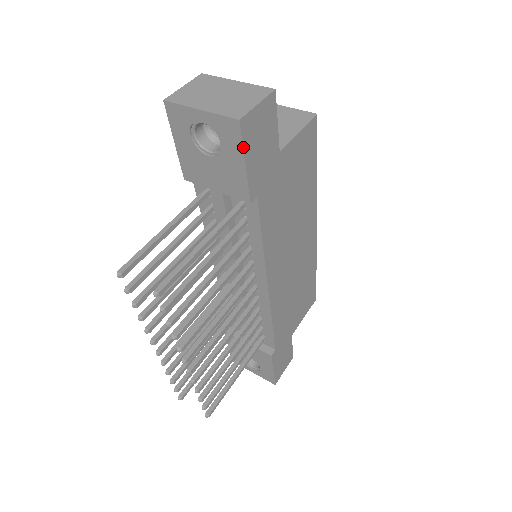
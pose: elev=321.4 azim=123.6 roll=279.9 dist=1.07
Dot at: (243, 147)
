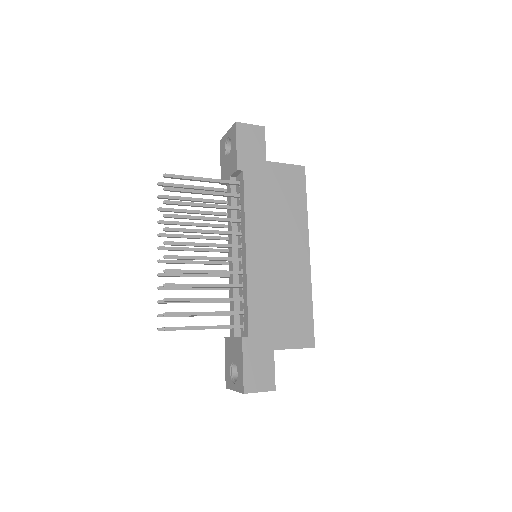
Dot at: (236, 136)
